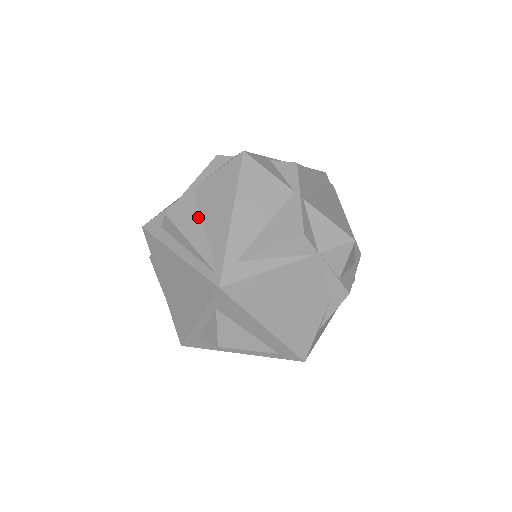
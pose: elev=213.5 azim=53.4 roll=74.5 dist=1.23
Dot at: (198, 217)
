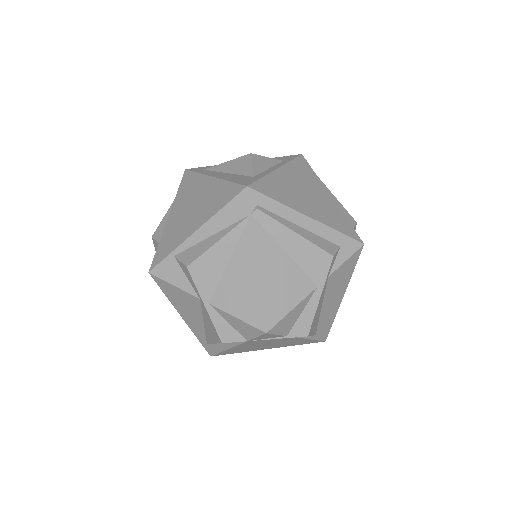
Dot at: occluded
